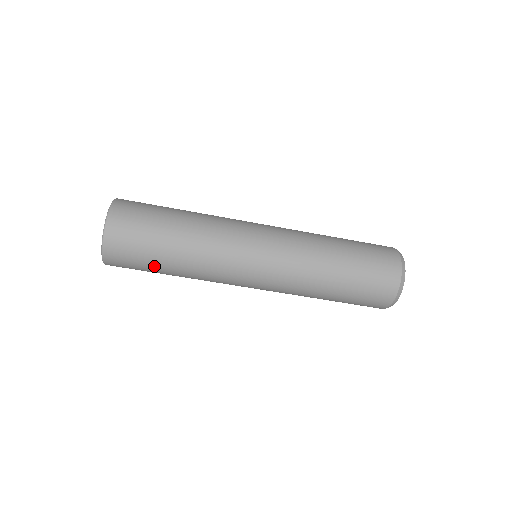
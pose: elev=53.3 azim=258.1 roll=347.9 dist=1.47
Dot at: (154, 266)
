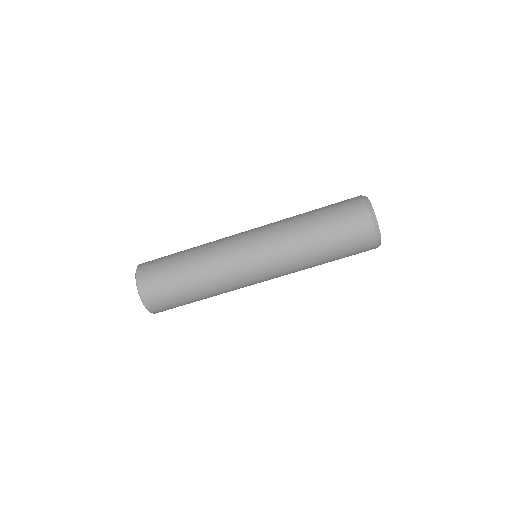
Dot at: (184, 299)
